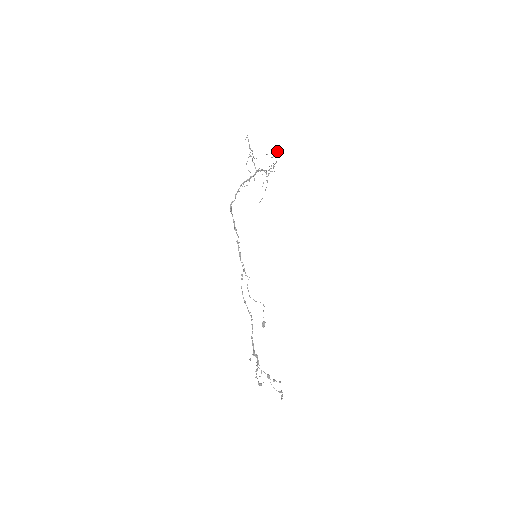
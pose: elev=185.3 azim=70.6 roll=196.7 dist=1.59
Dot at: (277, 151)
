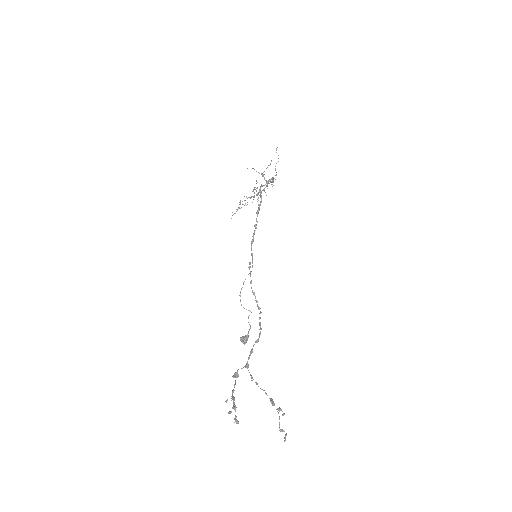
Dot at: occluded
